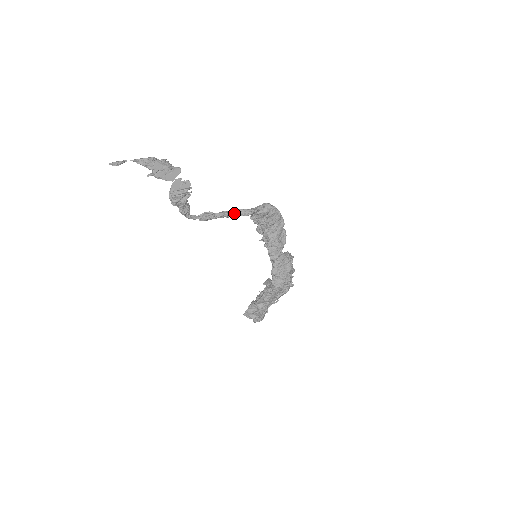
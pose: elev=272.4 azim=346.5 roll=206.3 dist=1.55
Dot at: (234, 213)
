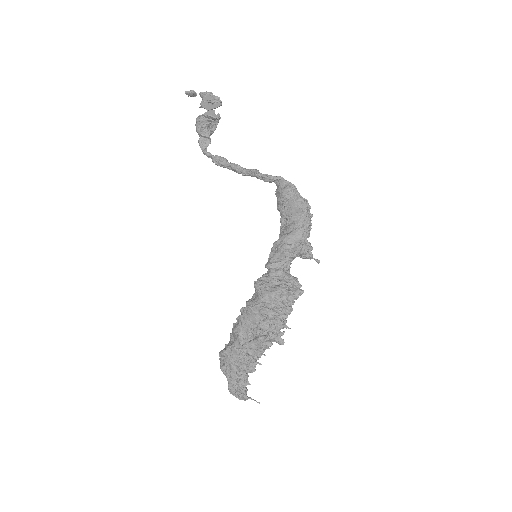
Dot at: (245, 170)
